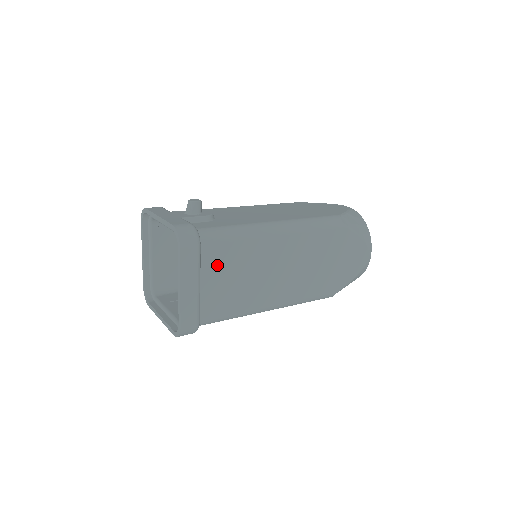
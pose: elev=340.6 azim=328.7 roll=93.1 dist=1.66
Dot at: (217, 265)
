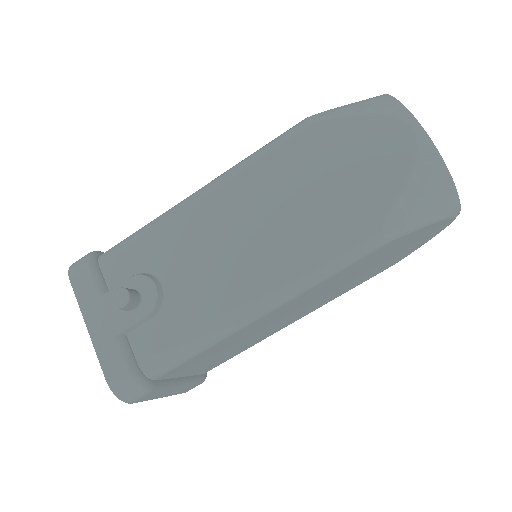
Dot at: (192, 366)
